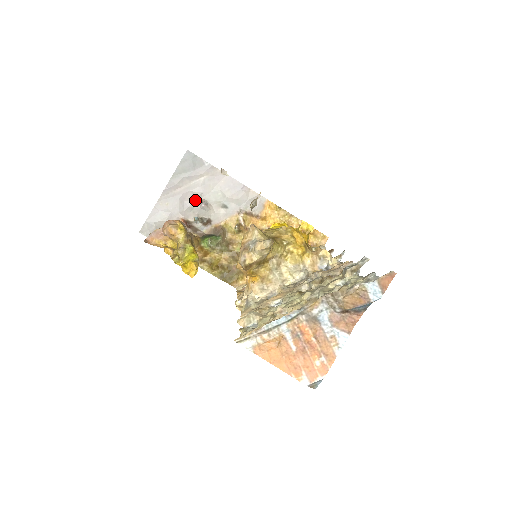
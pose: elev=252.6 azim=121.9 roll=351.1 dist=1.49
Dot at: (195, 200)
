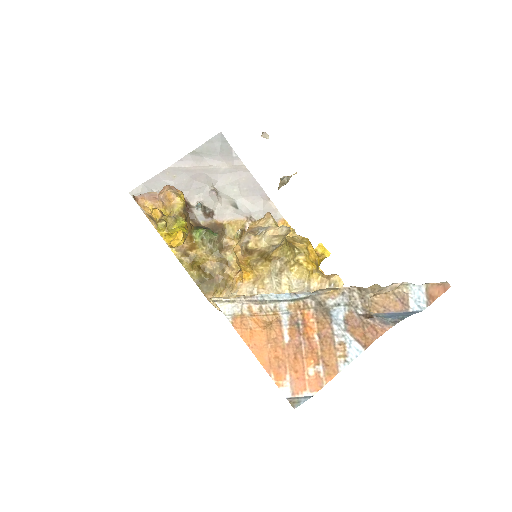
Dot at: (207, 184)
